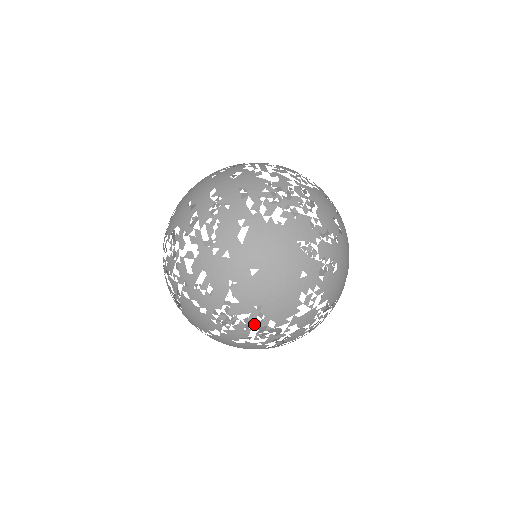
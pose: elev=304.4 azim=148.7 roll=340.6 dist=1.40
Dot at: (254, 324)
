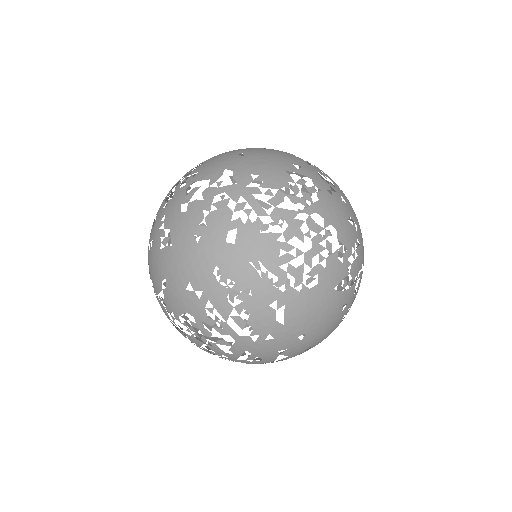
Dot at: occluded
